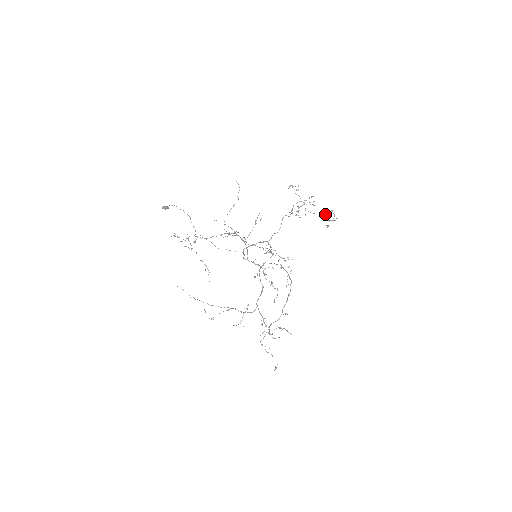
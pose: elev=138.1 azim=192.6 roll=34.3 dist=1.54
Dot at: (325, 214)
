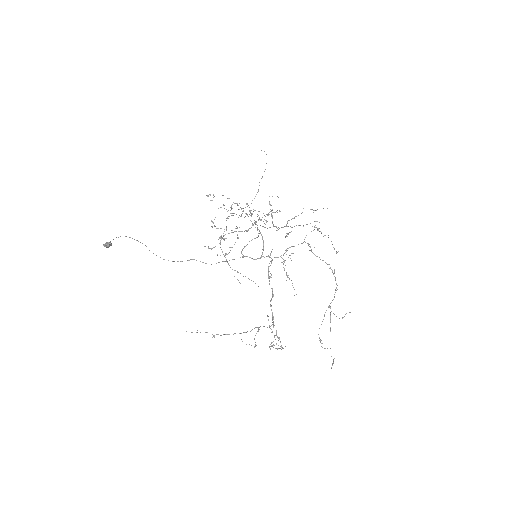
Dot at: (252, 214)
